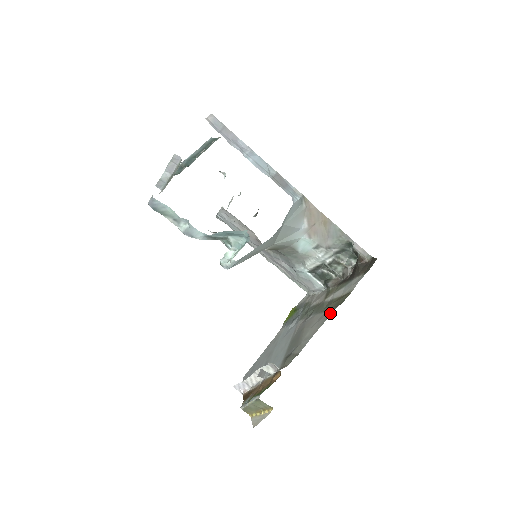
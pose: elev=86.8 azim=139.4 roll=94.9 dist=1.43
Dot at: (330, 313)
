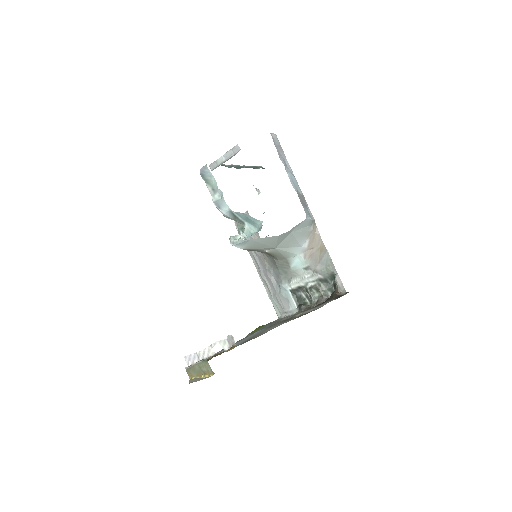
Dot at: occluded
